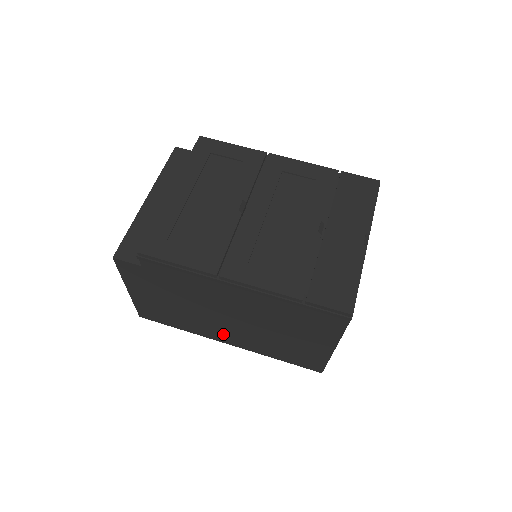
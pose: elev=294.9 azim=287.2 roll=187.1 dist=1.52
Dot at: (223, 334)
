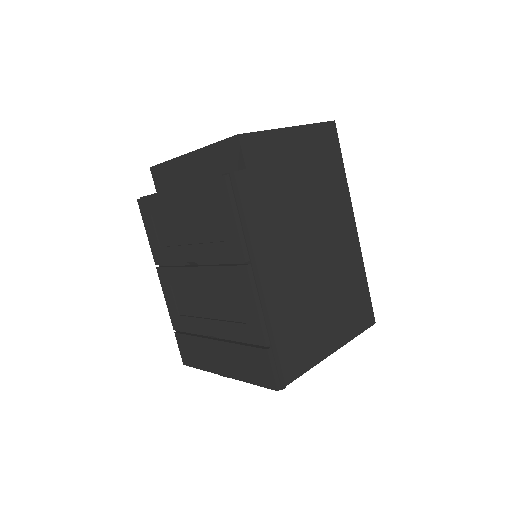
Dot at: occluded
